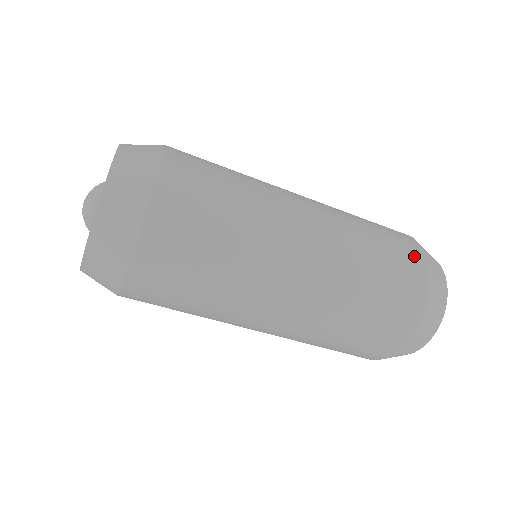
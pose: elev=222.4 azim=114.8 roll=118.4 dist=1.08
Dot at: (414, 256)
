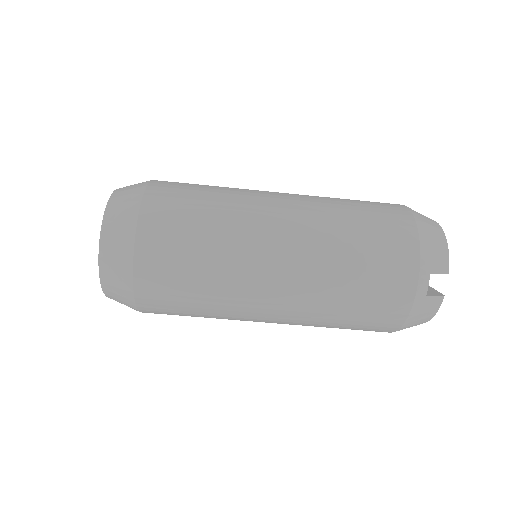
Dot at: occluded
